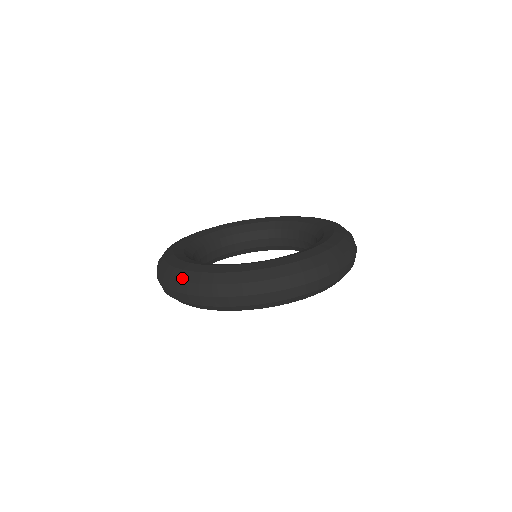
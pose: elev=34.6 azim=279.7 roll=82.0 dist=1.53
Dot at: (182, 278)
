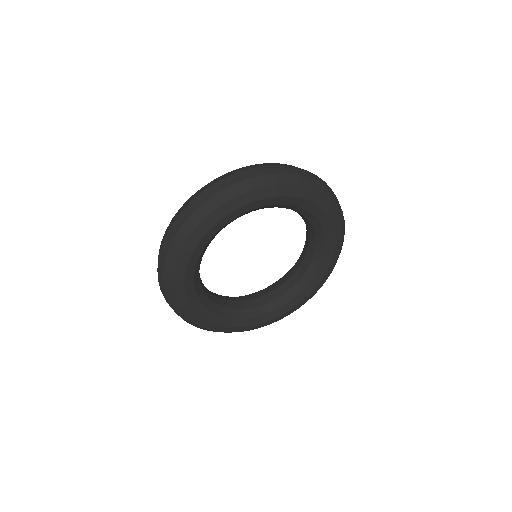
Dot at: occluded
